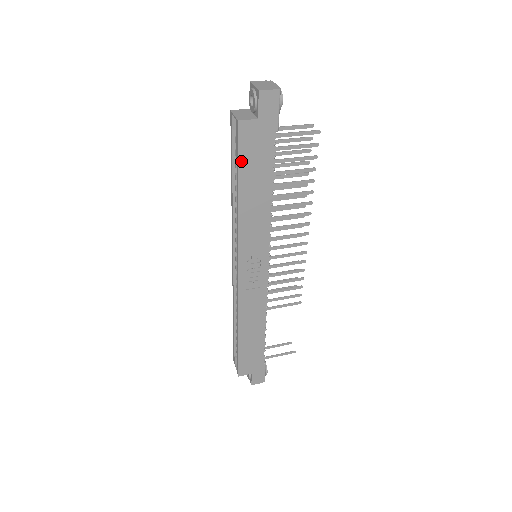
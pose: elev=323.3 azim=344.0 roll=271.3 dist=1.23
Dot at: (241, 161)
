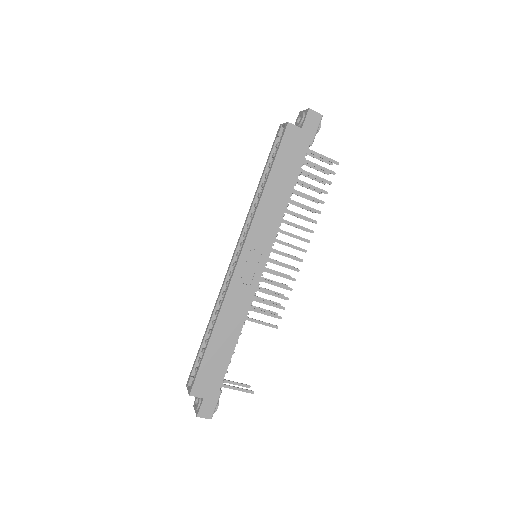
Dot at: (279, 154)
